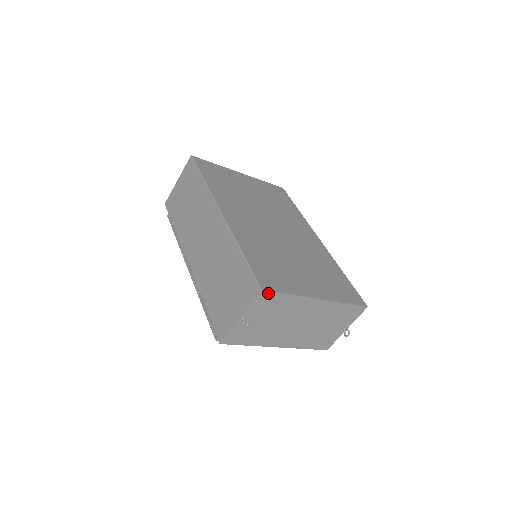
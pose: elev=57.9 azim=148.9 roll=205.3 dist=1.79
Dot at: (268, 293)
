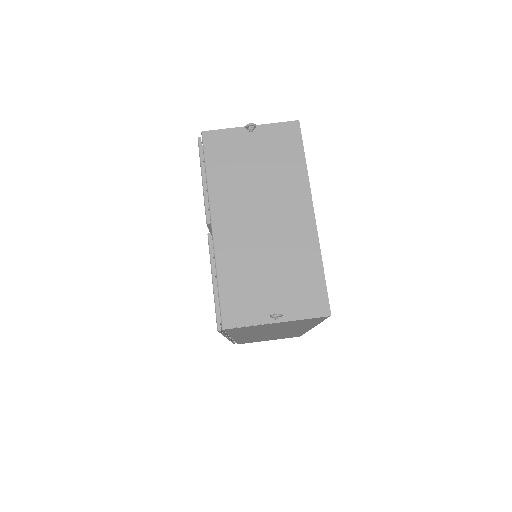
Dot at: (297, 133)
